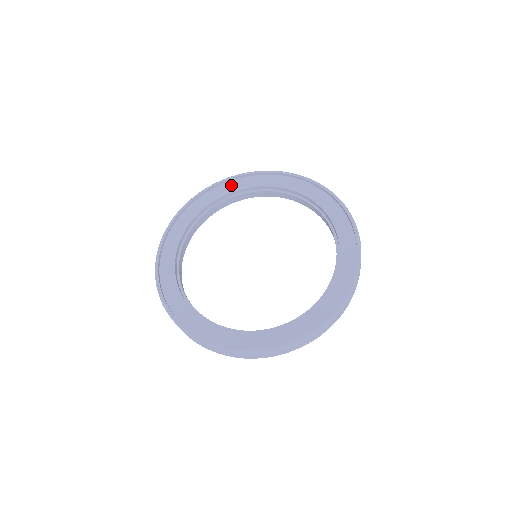
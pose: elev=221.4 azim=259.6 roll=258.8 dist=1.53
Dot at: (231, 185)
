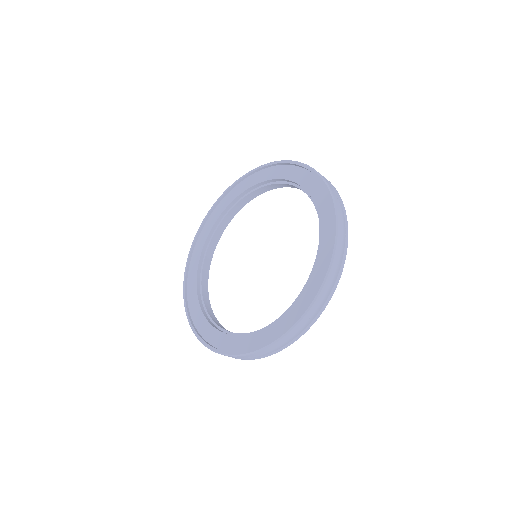
Dot at: (228, 197)
